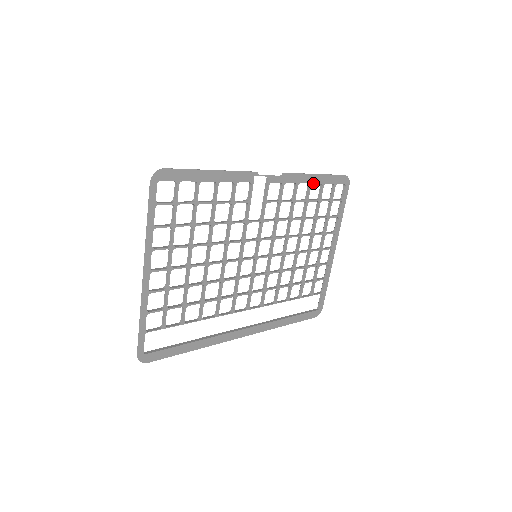
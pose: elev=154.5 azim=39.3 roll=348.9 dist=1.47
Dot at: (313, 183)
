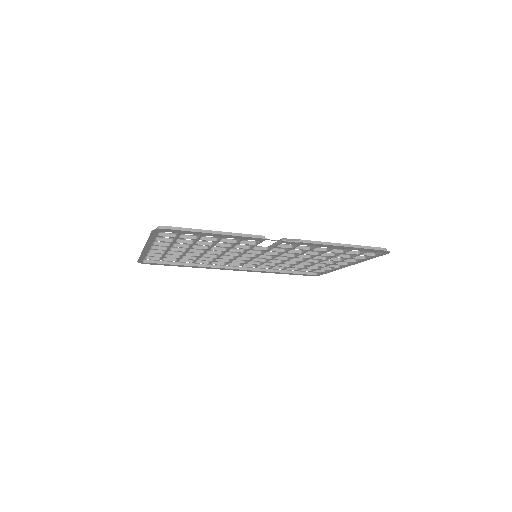
Dot at: (338, 248)
